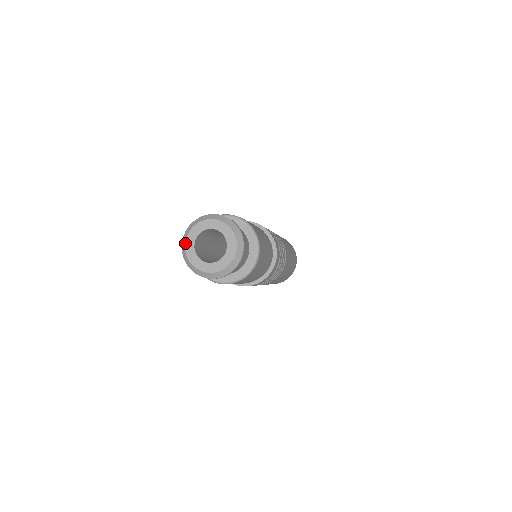
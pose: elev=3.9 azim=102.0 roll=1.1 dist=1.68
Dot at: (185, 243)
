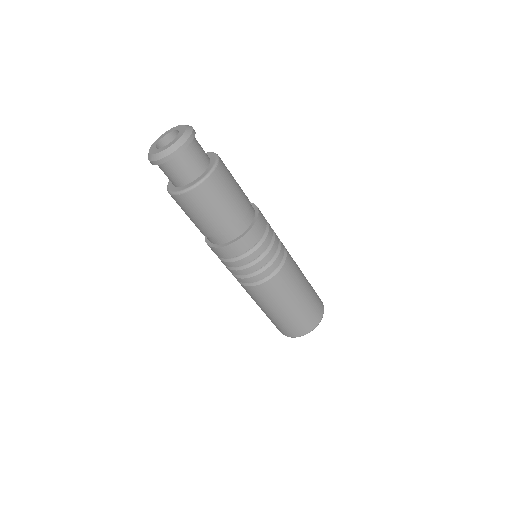
Dot at: (150, 147)
